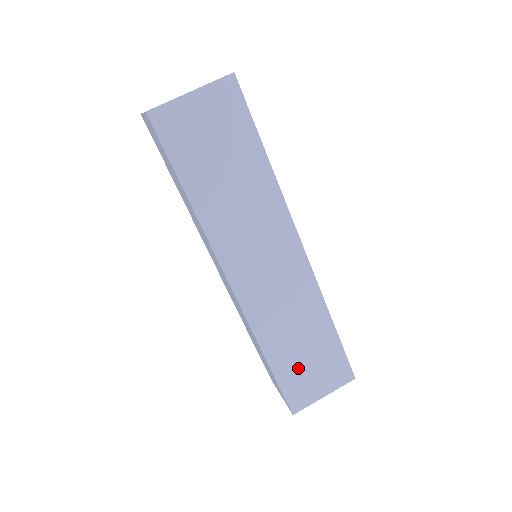
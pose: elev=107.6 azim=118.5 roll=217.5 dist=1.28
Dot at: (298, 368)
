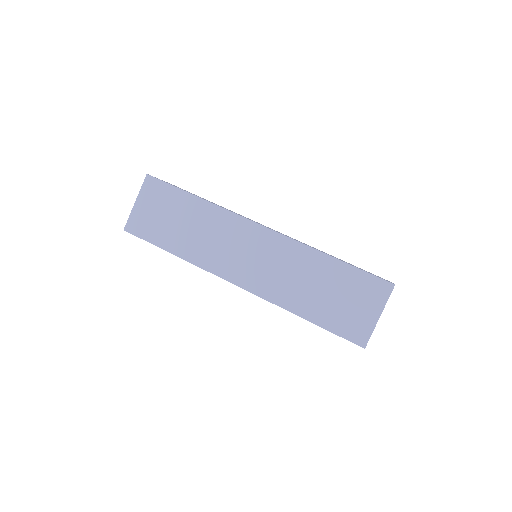
Dot at: (334, 308)
